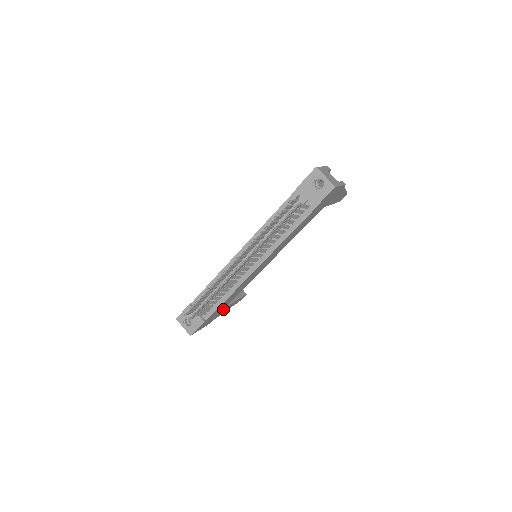
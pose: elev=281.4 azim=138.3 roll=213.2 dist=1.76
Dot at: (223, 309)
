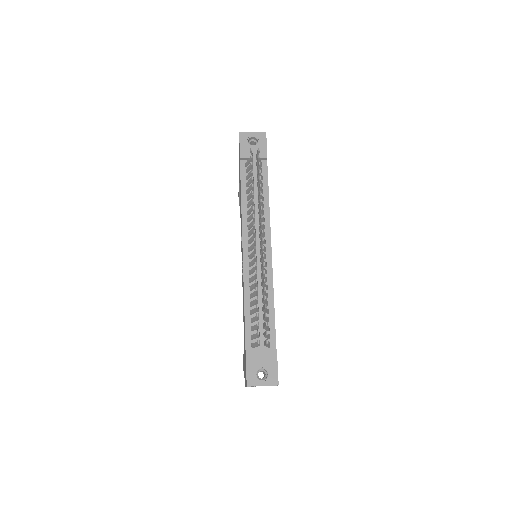
Dot at: occluded
